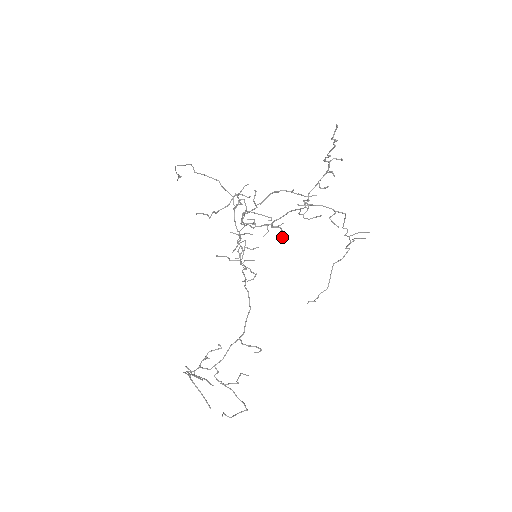
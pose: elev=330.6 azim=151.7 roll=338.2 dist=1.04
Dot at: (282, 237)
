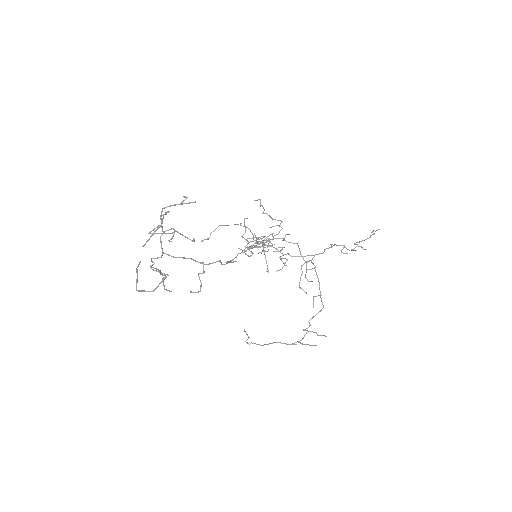
Dot at: (278, 270)
